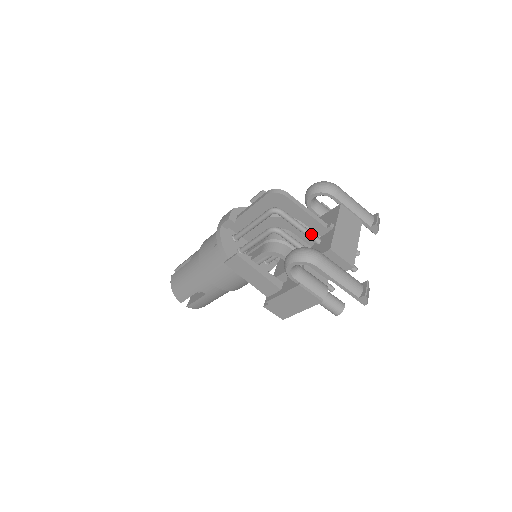
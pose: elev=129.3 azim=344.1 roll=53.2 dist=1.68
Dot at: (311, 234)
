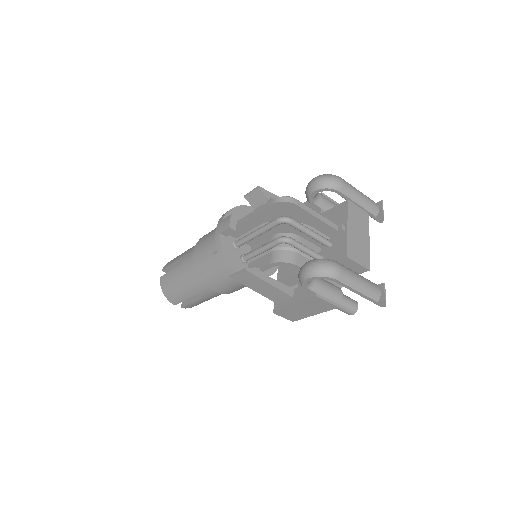
Dot at: (322, 239)
